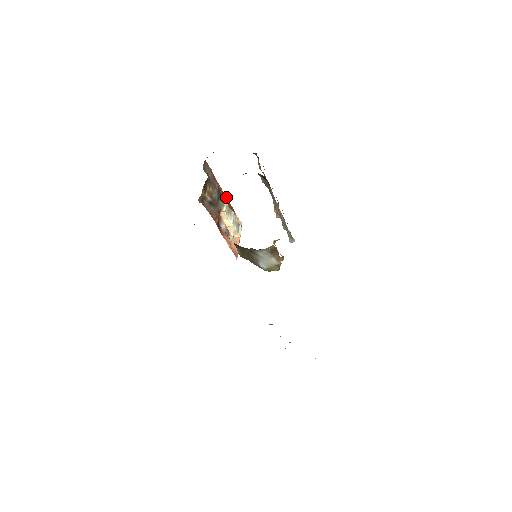
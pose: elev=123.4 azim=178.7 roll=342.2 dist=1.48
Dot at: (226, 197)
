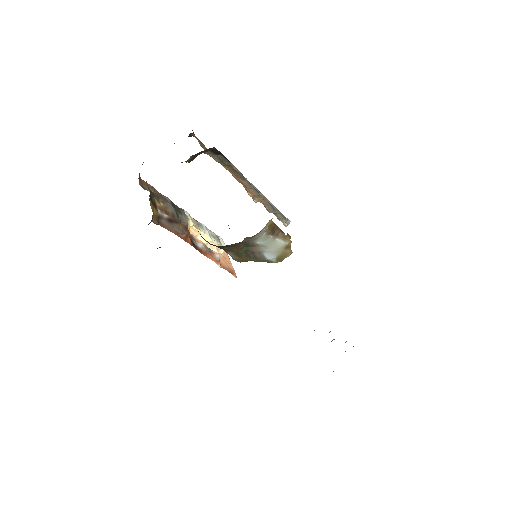
Dot at: occluded
